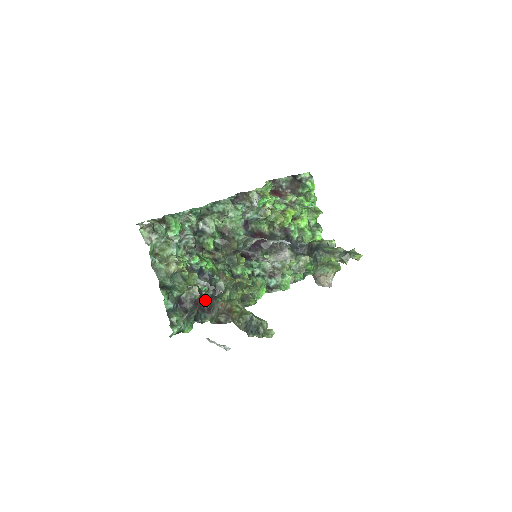
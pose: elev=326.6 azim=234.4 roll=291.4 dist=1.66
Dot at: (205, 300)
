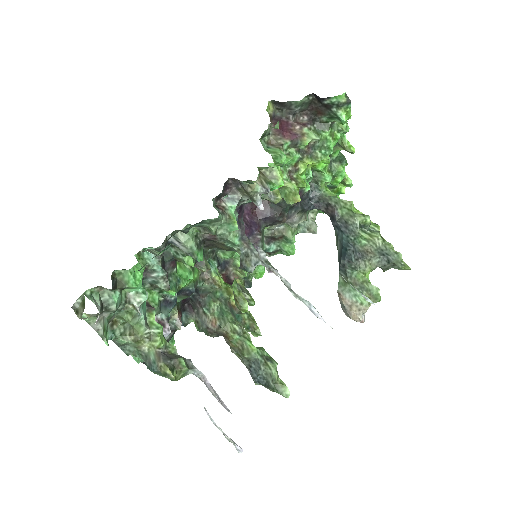
Dot at: (184, 300)
